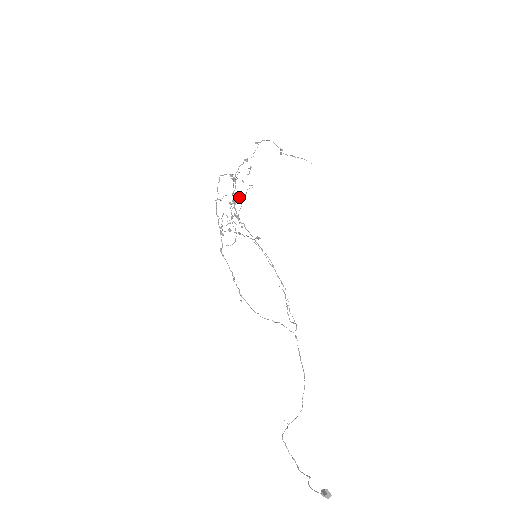
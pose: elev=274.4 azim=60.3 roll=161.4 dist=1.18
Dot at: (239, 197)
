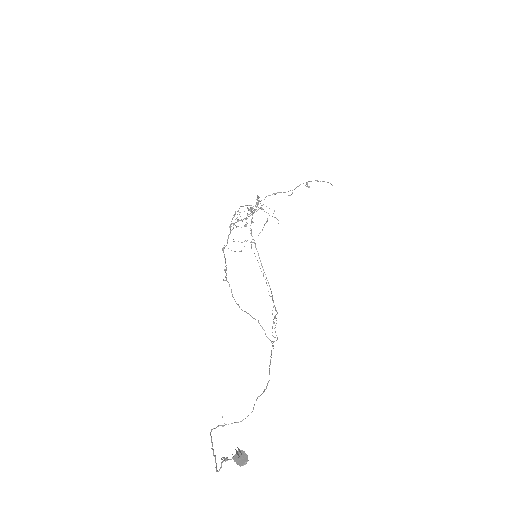
Dot at: (257, 199)
